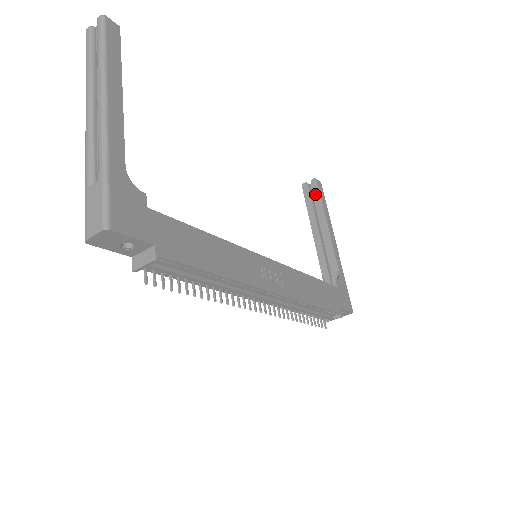
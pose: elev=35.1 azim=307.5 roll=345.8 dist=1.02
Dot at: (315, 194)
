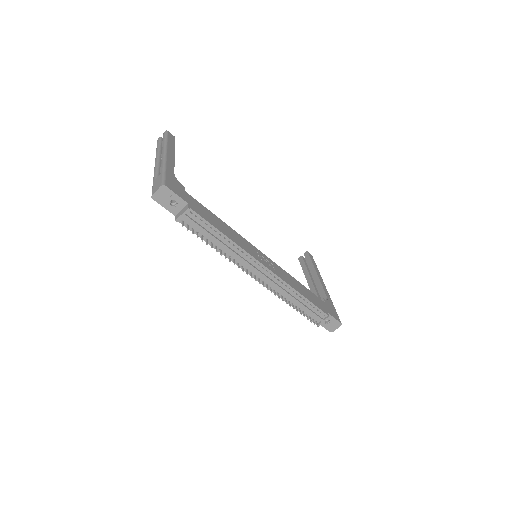
Dot at: (307, 260)
